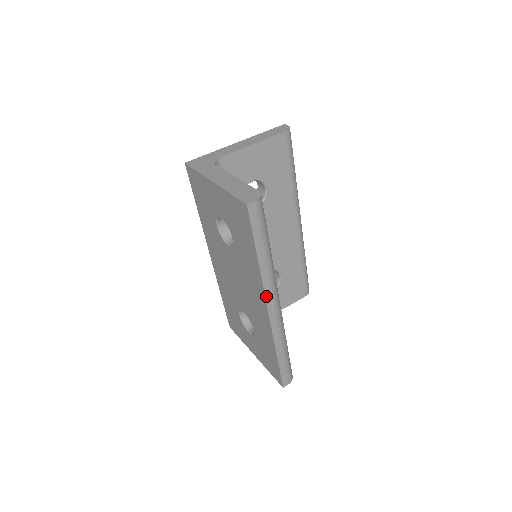
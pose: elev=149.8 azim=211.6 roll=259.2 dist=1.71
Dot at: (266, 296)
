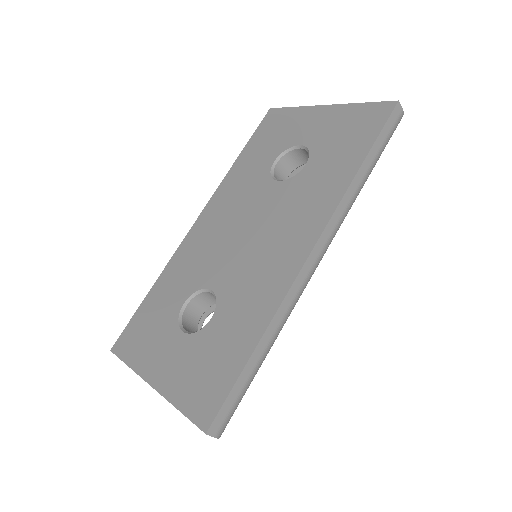
Dot at: (327, 226)
